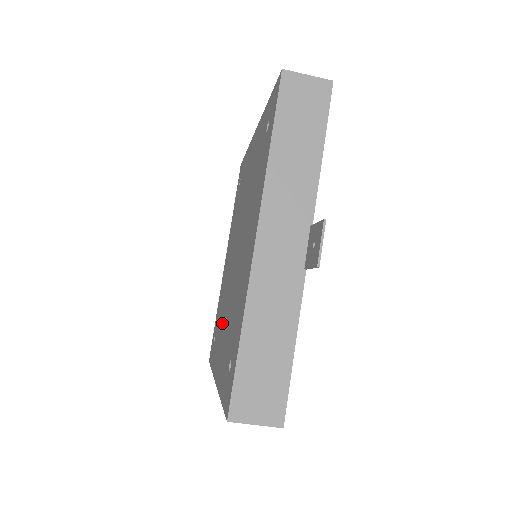
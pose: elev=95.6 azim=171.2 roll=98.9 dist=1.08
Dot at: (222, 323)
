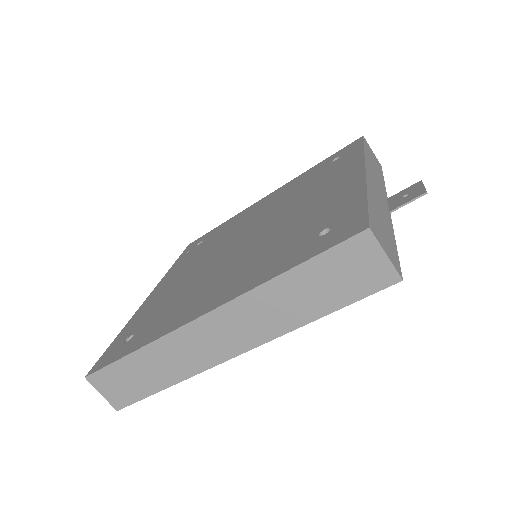
Dot at: (201, 288)
